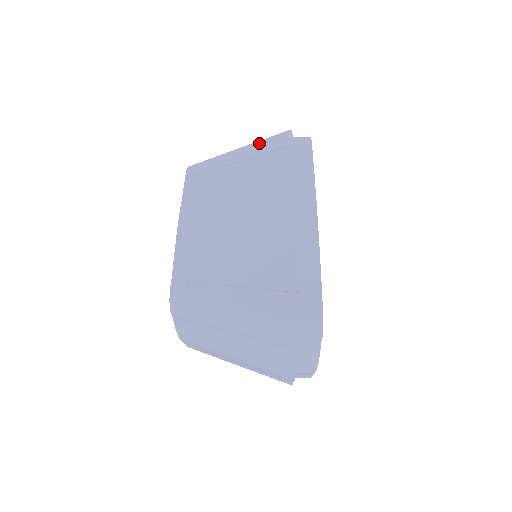
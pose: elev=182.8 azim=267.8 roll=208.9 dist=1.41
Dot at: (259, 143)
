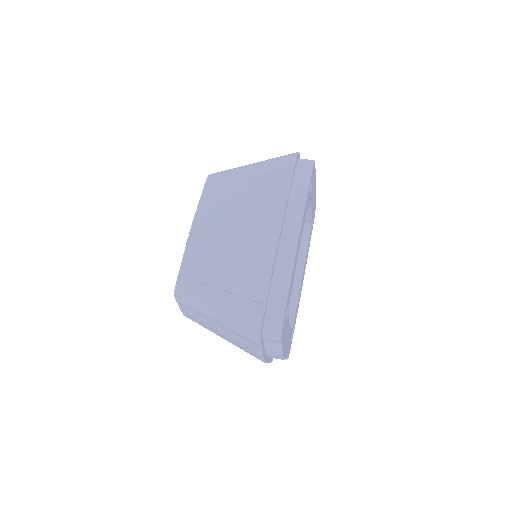
Dot at: (268, 163)
